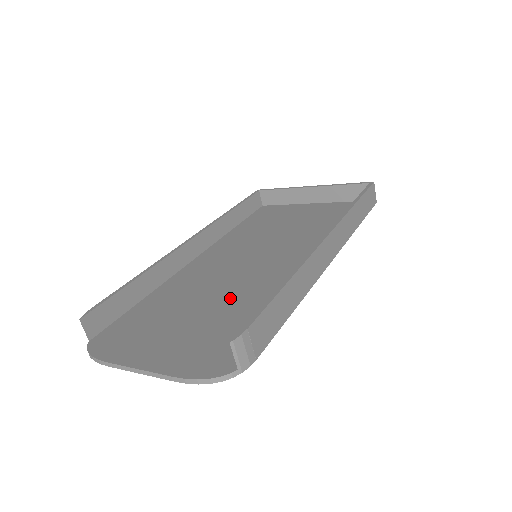
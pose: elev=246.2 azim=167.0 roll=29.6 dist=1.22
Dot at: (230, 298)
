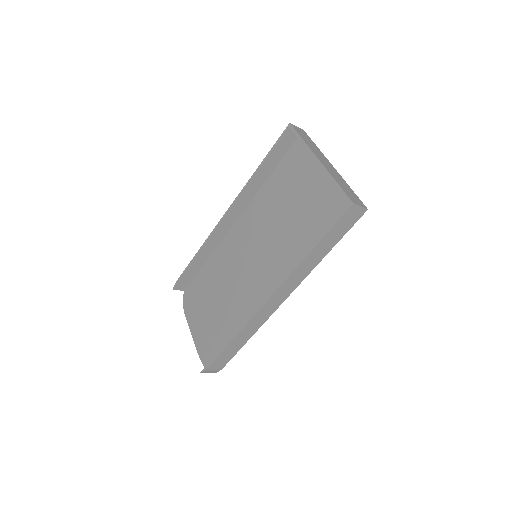
Dot at: (230, 303)
